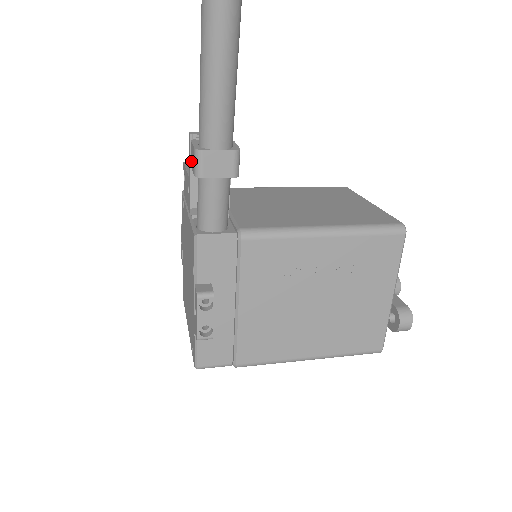
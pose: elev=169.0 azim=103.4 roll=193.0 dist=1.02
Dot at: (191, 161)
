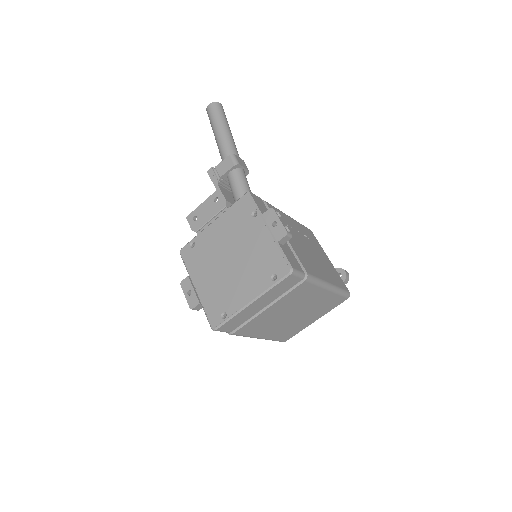
Dot at: (222, 172)
